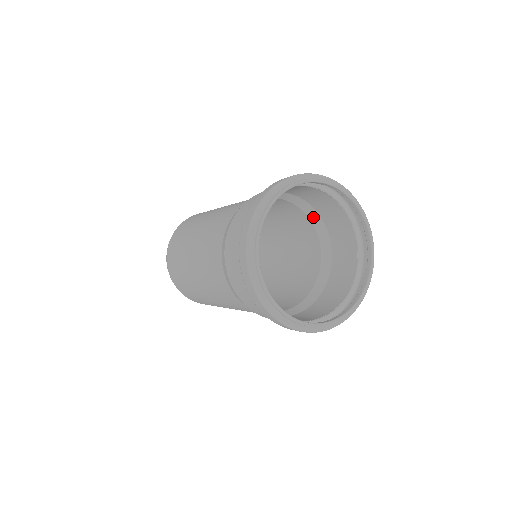
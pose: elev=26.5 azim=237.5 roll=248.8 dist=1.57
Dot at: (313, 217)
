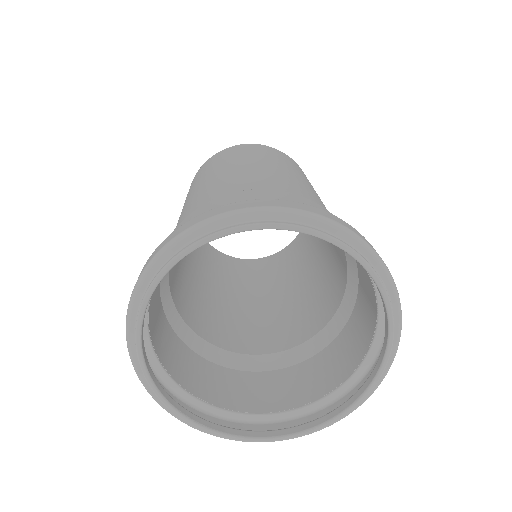
Dot at: occluded
